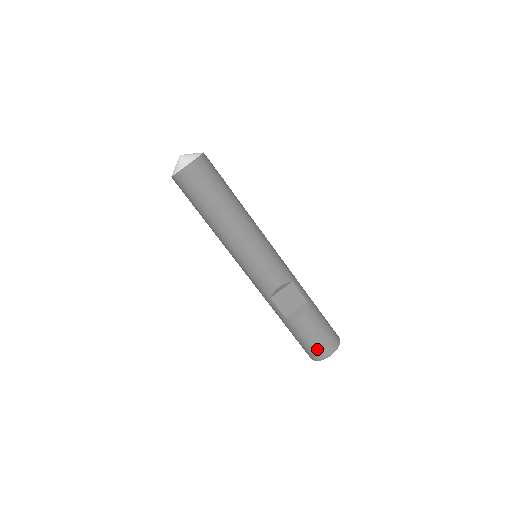
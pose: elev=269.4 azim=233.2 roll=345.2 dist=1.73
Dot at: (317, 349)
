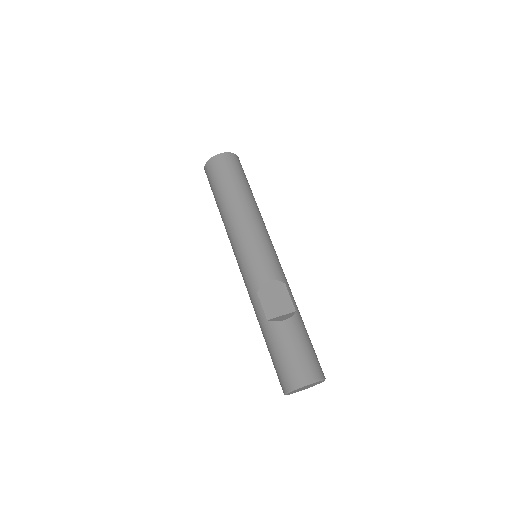
Dot at: (294, 370)
